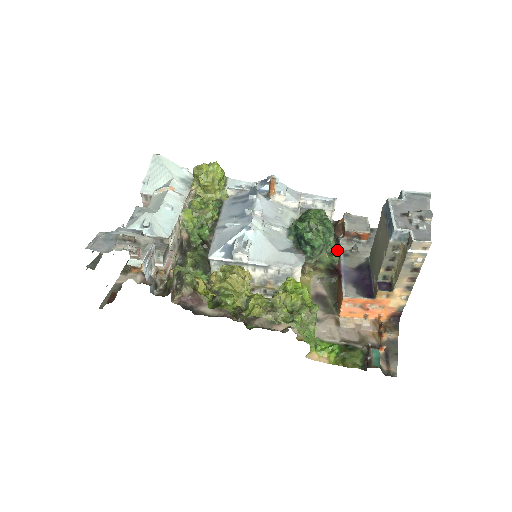
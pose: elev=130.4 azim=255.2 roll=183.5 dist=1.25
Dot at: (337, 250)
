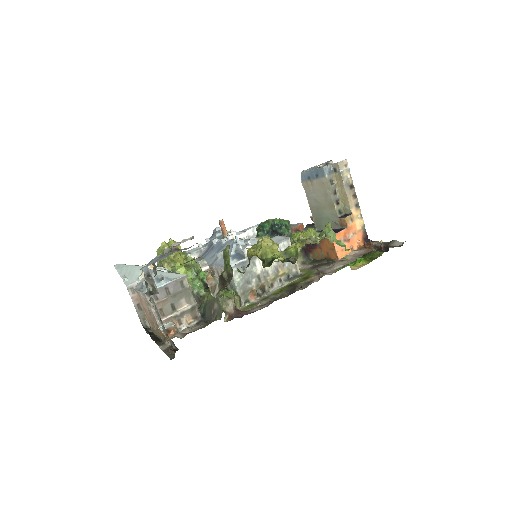
Dot at: occluded
